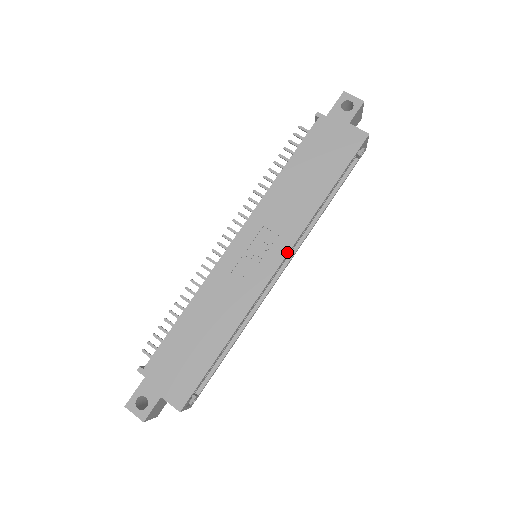
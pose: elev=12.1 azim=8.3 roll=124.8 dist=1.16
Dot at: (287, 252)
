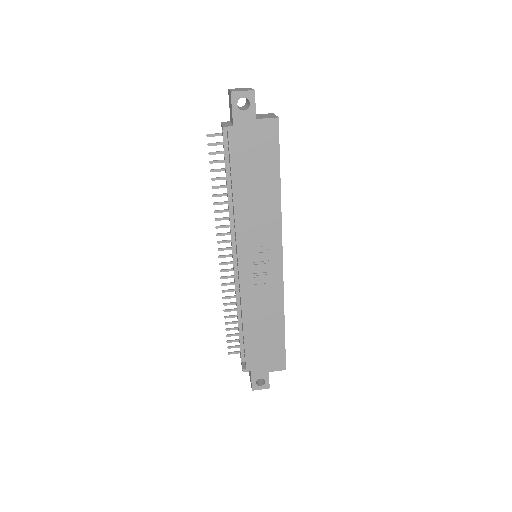
Dot at: (281, 247)
